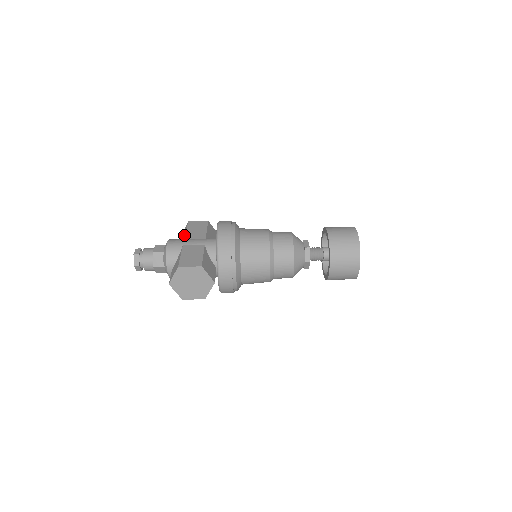
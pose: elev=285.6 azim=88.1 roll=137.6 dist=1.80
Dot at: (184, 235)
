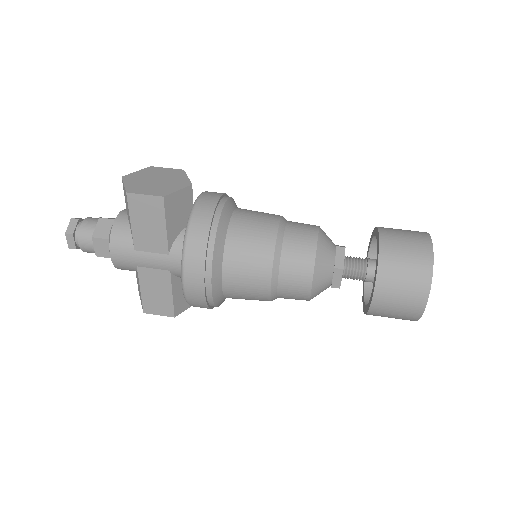
Dot at: occluded
